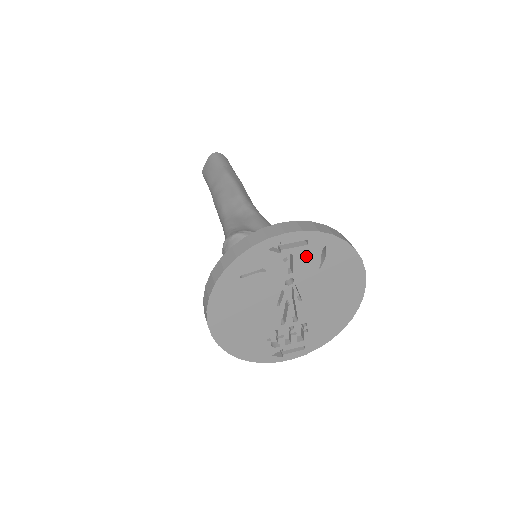
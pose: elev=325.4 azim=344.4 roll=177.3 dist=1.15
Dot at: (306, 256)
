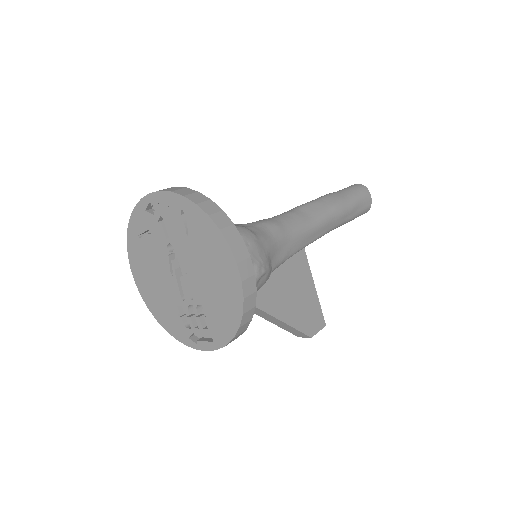
Dot at: (172, 220)
